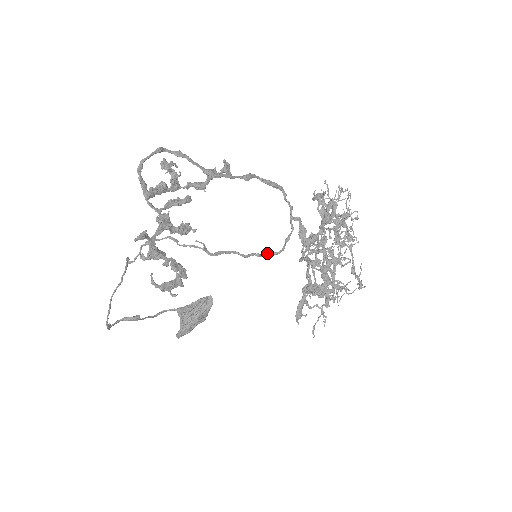
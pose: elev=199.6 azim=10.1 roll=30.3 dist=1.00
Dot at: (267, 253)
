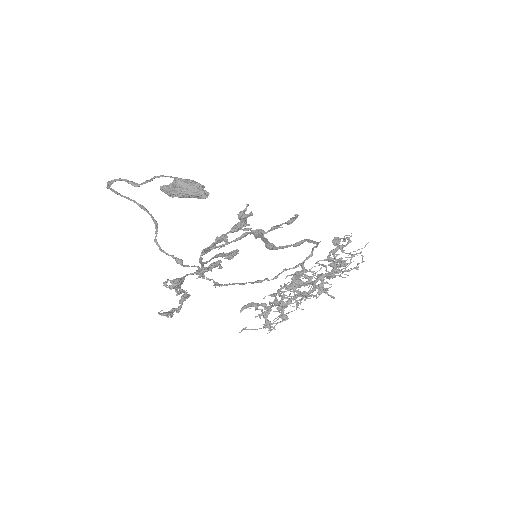
Dot at: (261, 281)
